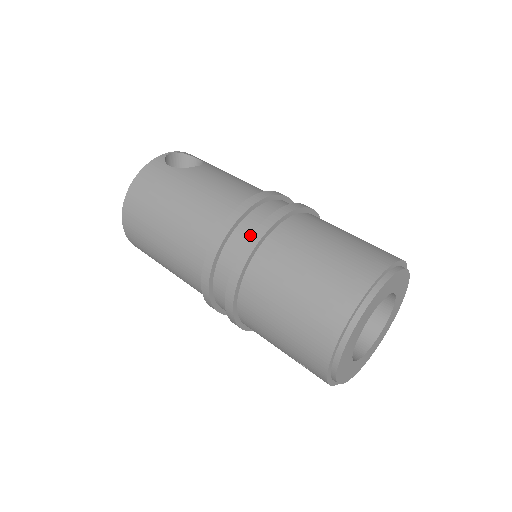
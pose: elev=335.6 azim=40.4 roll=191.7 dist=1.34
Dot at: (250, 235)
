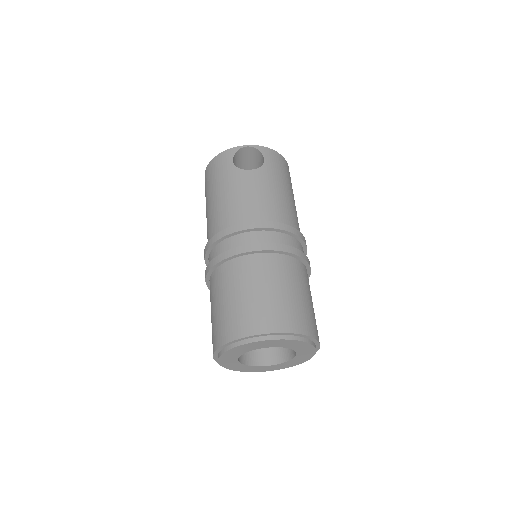
Dot at: occluded
